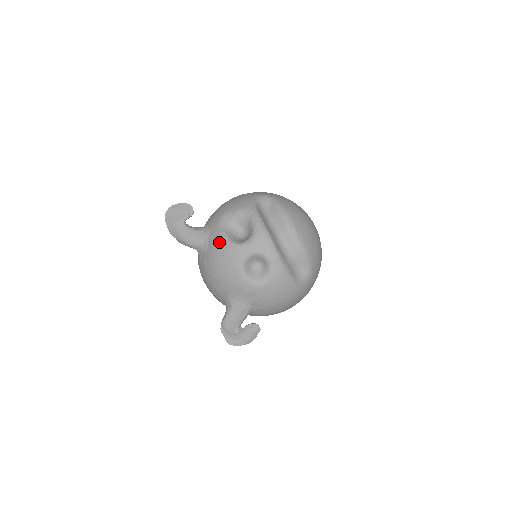
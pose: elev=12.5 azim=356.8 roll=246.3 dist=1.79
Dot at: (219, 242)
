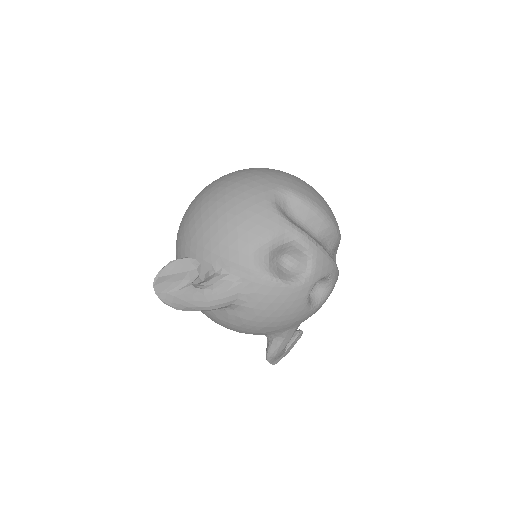
Dot at: (270, 291)
